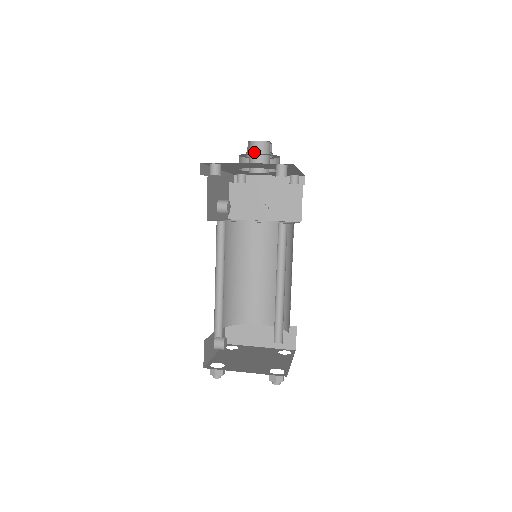
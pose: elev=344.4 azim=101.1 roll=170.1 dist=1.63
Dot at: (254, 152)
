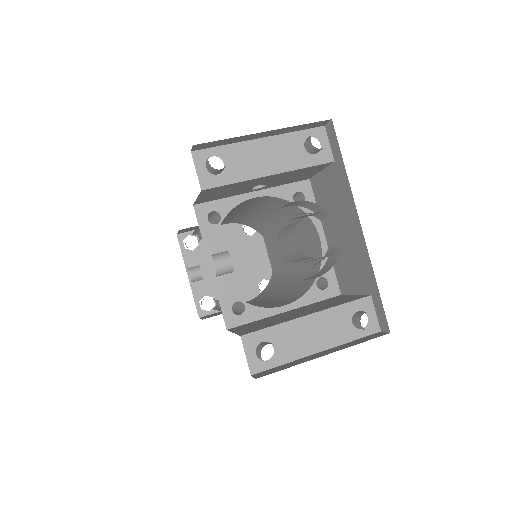
Dot at: occluded
